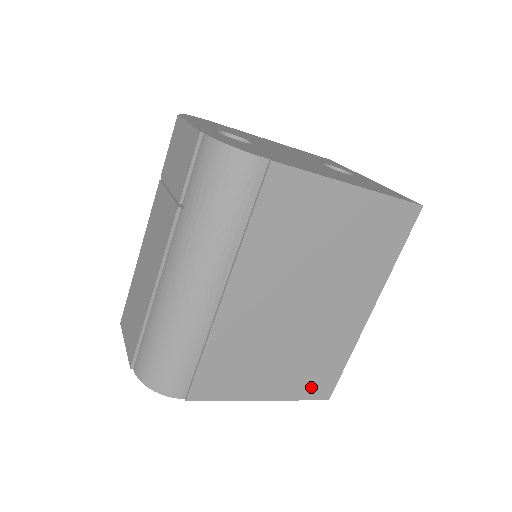
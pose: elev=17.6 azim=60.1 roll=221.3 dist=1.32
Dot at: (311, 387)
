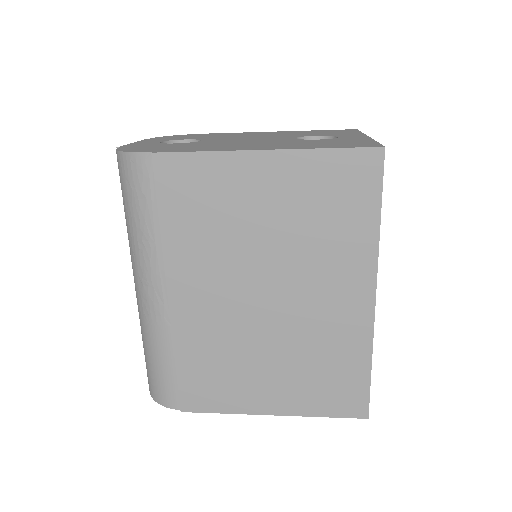
Dot at: (331, 401)
